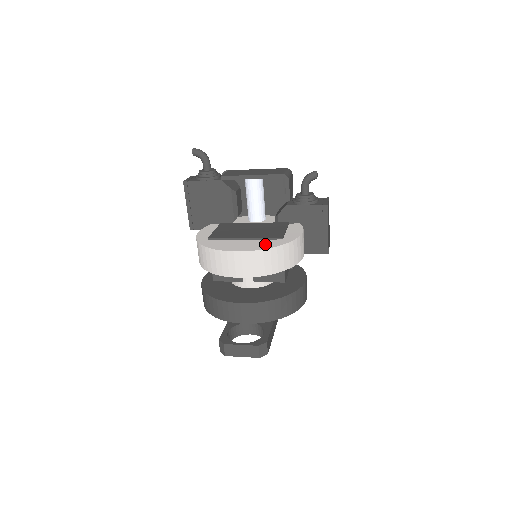
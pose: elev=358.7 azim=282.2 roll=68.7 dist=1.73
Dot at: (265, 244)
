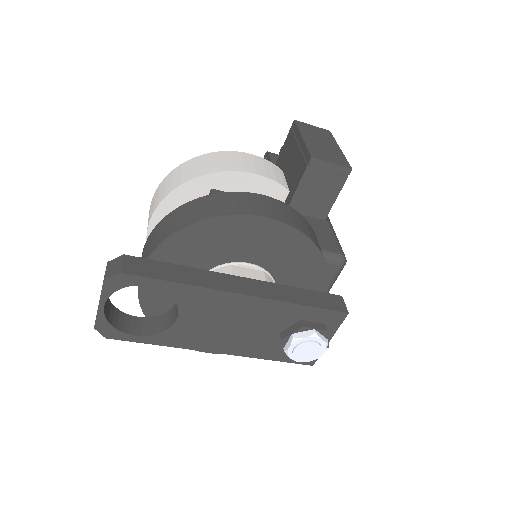
Dot at: occluded
